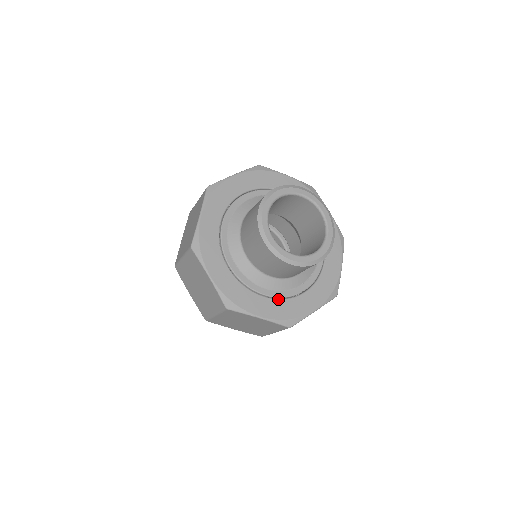
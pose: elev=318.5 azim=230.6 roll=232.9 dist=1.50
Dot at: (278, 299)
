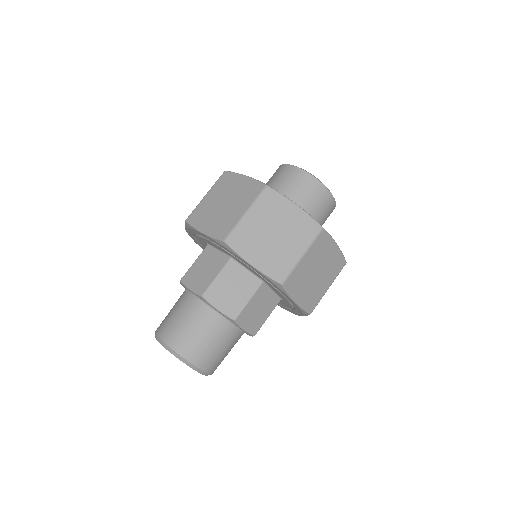
Dot at: occluded
